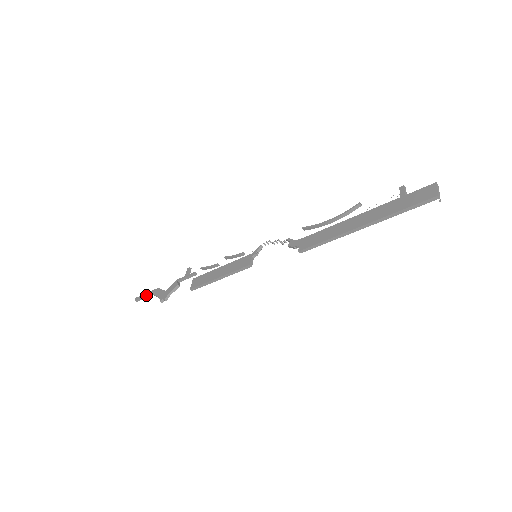
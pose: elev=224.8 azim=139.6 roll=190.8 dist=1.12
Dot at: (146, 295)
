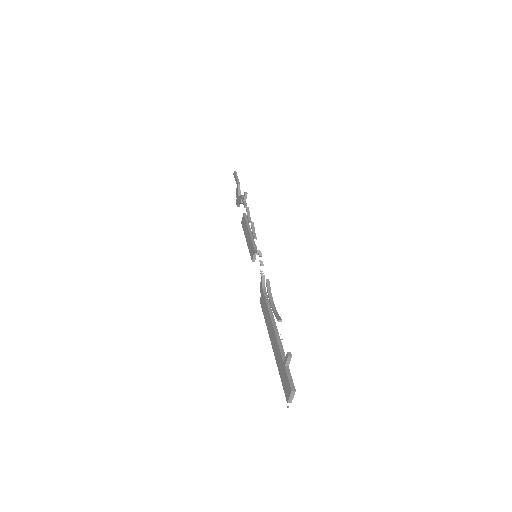
Dot at: (235, 180)
